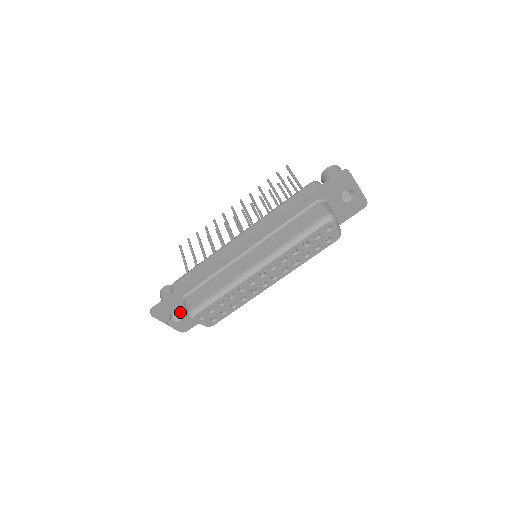
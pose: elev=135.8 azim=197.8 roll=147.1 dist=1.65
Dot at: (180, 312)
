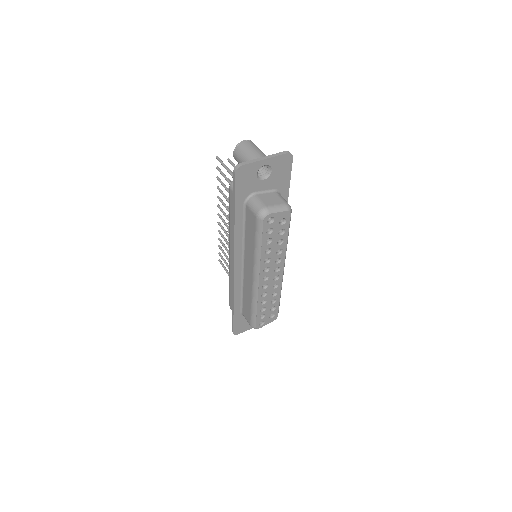
Dot at: occluded
